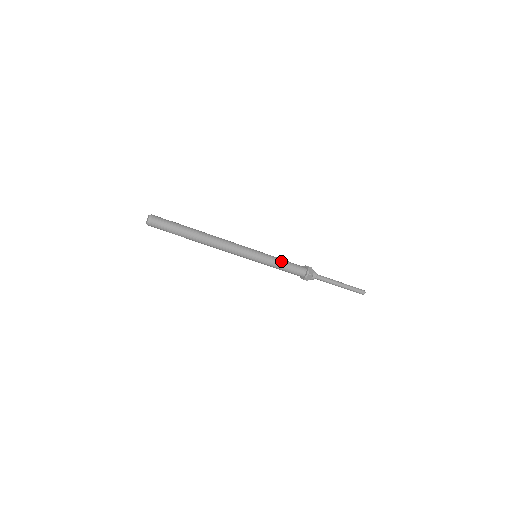
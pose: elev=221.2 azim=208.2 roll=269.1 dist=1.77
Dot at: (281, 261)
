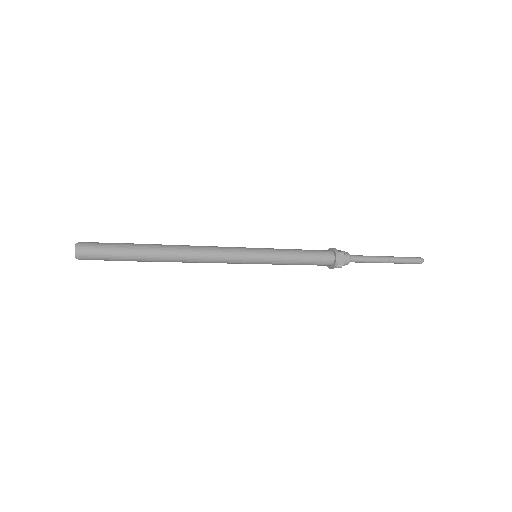
Dot at: (294, 260)
